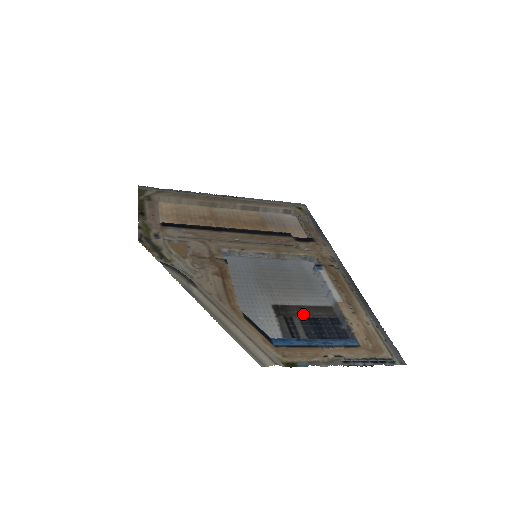
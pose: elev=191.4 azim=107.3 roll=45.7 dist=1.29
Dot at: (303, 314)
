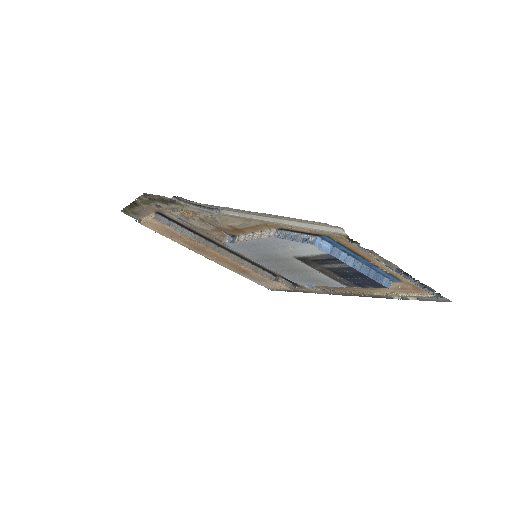
Dot at: (327, 270)
